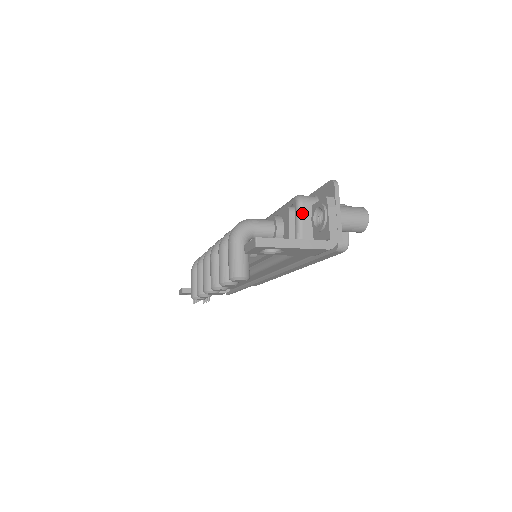
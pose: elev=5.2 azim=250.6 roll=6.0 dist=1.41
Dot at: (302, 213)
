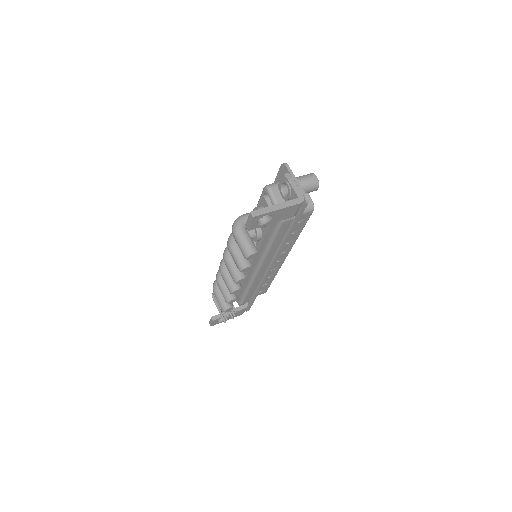
Dot at: (273, 194)
